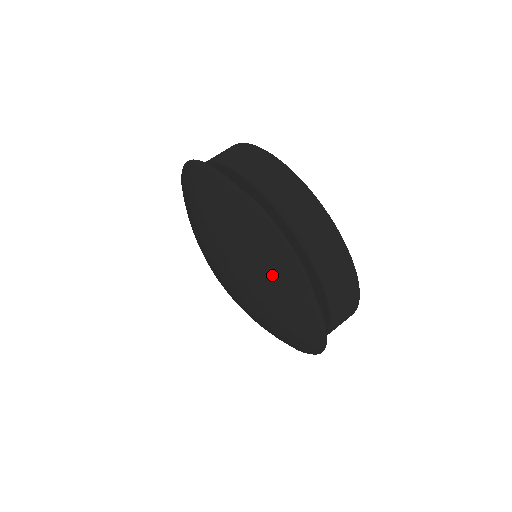
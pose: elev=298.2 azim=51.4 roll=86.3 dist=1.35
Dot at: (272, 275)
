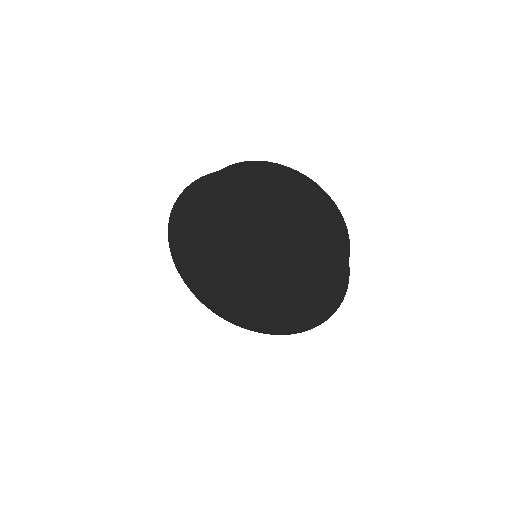
Dot at: (323, 278)
